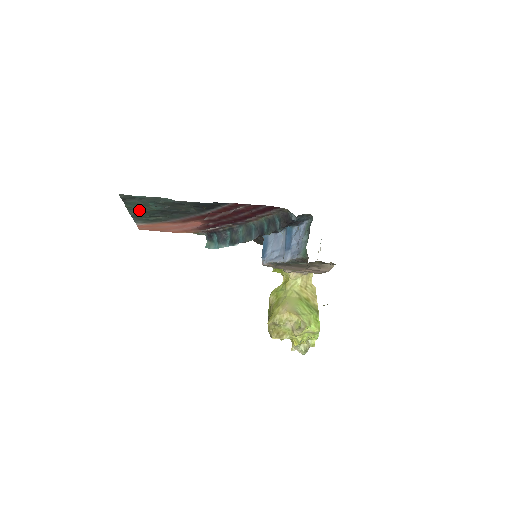
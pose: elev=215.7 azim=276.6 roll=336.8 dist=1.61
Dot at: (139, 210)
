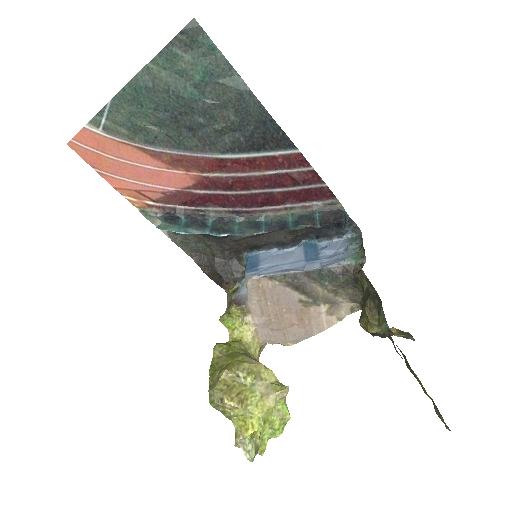
Dot at: (159, 82)
